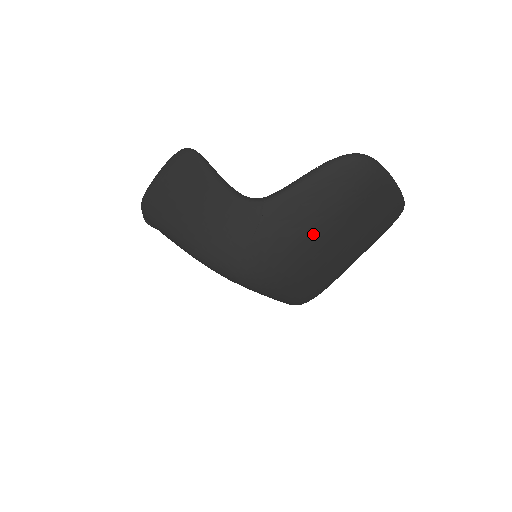
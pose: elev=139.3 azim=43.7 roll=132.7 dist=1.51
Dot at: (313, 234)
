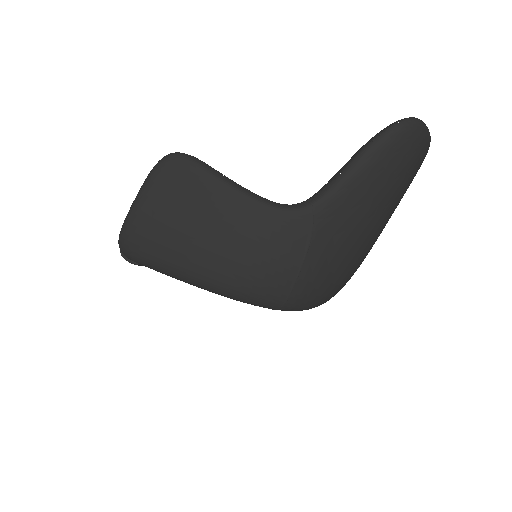
Dot at: (366, 228)
